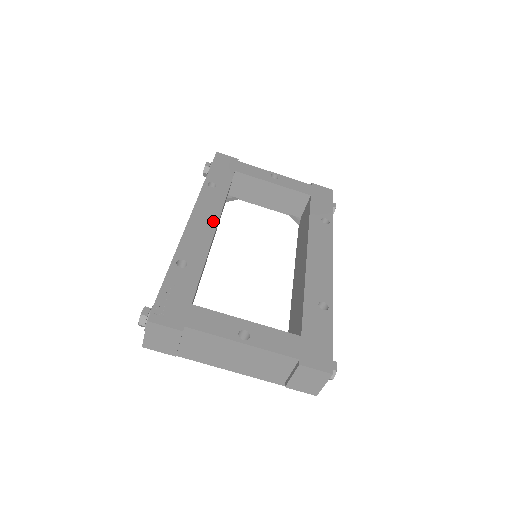
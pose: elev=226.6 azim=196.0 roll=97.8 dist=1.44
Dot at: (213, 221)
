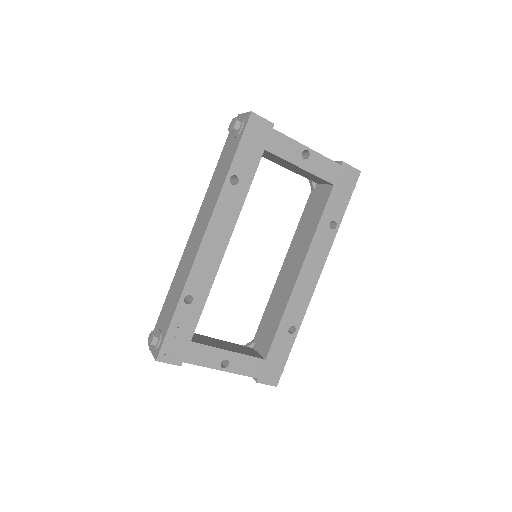
Dot at: (225, 240)
